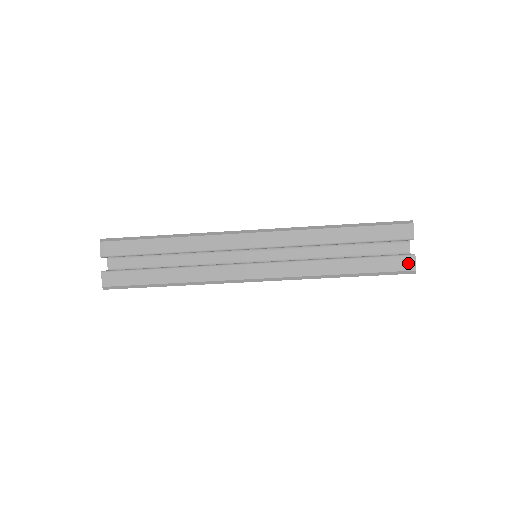
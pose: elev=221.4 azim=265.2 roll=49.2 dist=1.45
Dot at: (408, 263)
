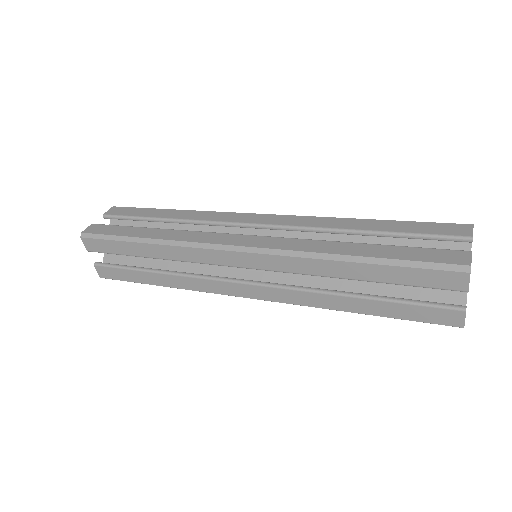
Dot at: (453, 318)
